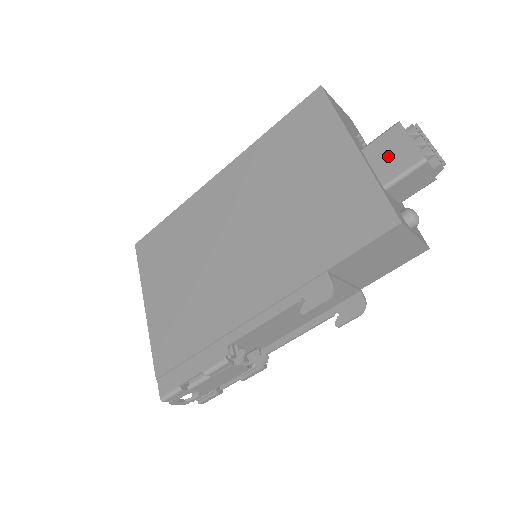
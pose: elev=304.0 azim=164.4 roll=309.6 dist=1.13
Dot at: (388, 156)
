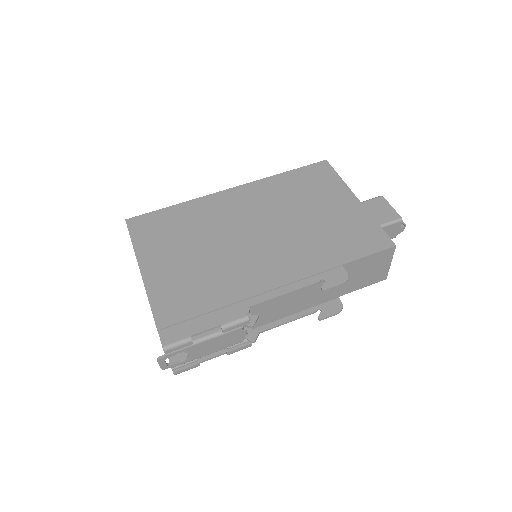
Dot at: (377, 211)
